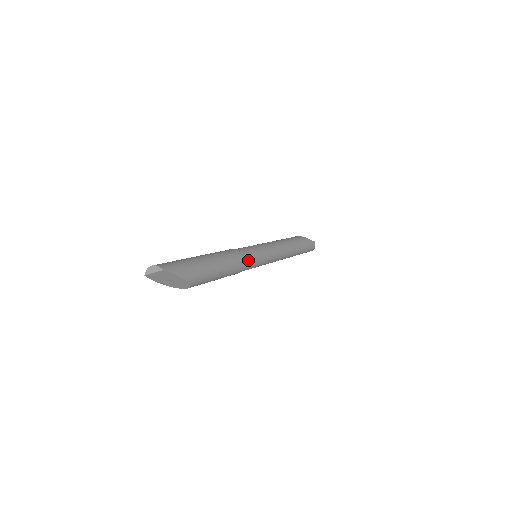
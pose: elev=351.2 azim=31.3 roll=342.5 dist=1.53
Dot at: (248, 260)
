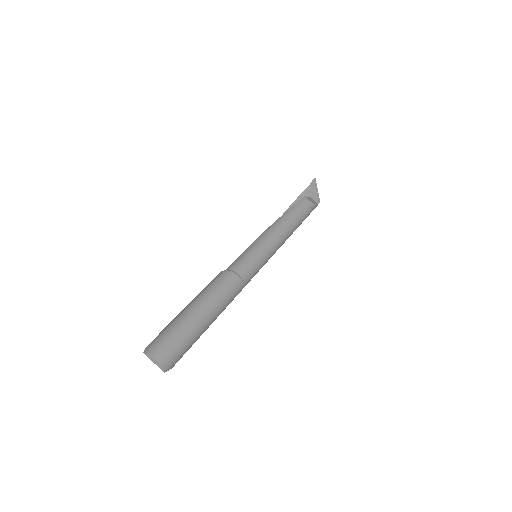
Dot at: occluded
